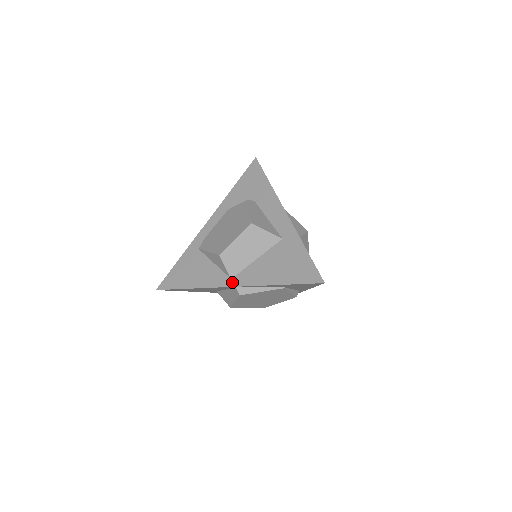
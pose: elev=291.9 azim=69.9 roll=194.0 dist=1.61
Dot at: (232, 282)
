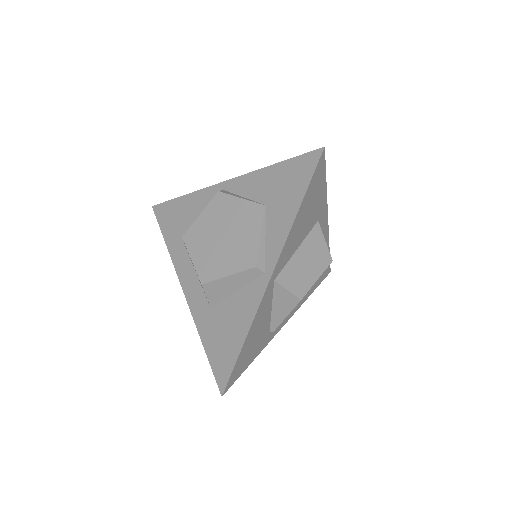
Dot at: occluded
